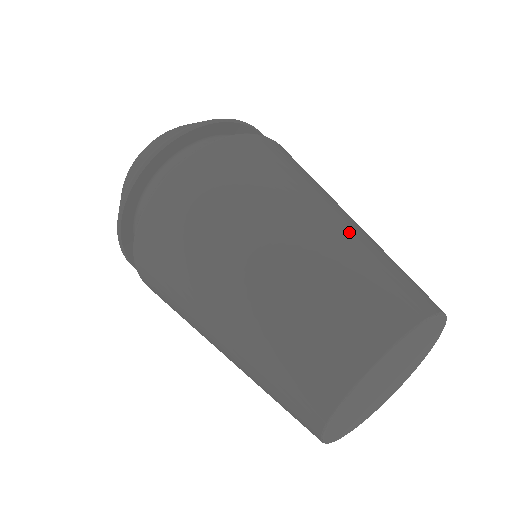
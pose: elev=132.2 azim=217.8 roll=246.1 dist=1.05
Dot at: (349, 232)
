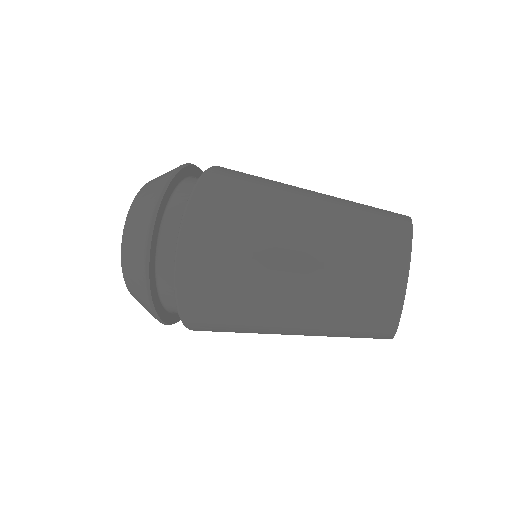
Dot at: (326, 210)
